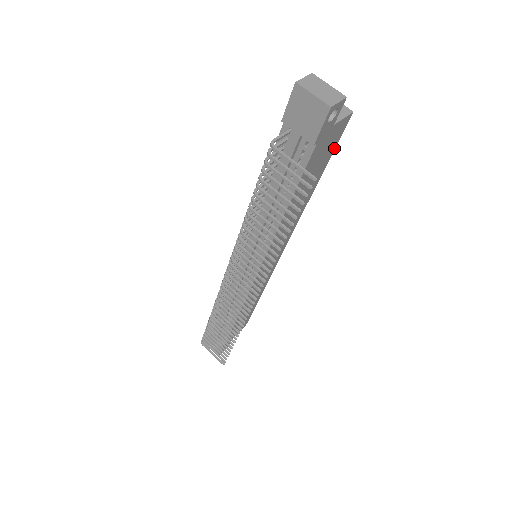
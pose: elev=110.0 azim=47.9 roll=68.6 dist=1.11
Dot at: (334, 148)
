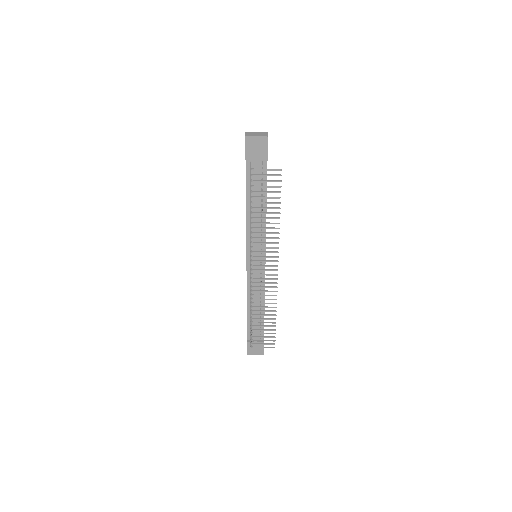
Dot at: occluded
